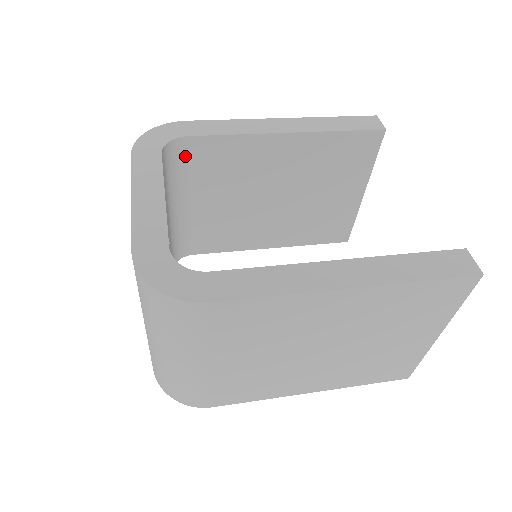
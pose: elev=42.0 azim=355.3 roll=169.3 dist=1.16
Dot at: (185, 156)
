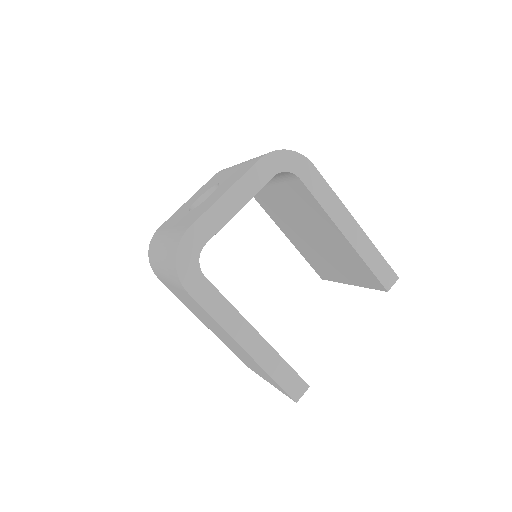
Dot at: (290, 179)
